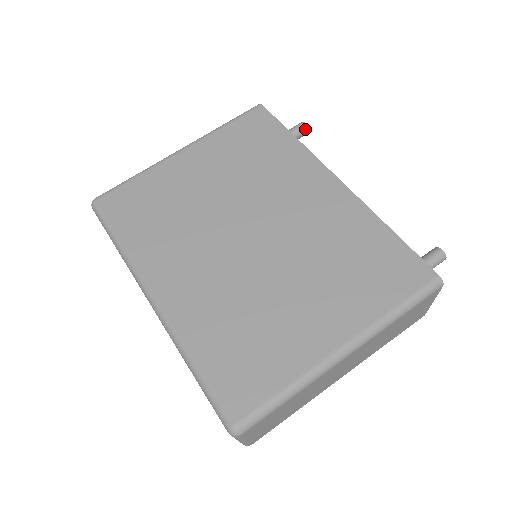
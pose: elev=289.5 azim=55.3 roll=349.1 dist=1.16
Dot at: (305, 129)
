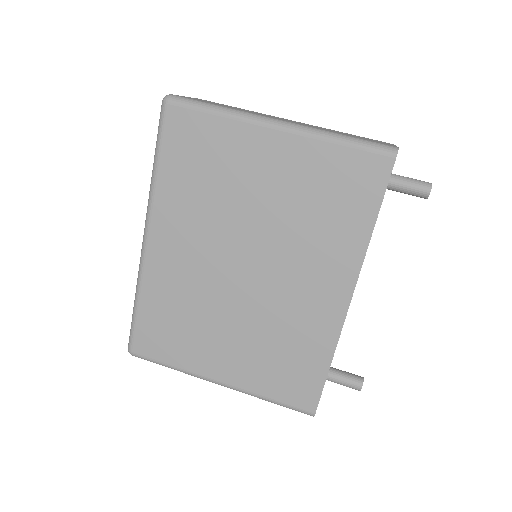
Dot at: (423, 196)
